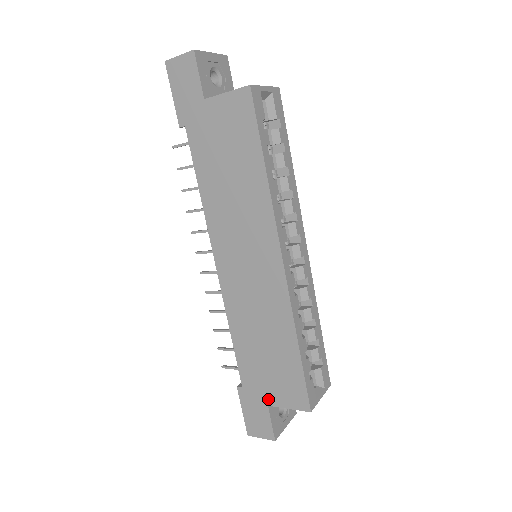
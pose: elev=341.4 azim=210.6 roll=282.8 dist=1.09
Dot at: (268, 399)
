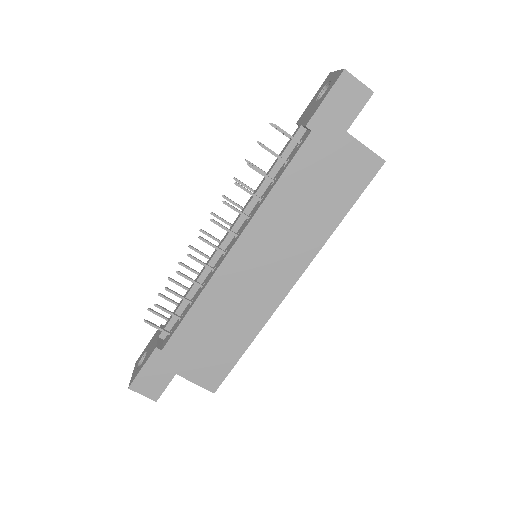
Dot at: (181, 369)
